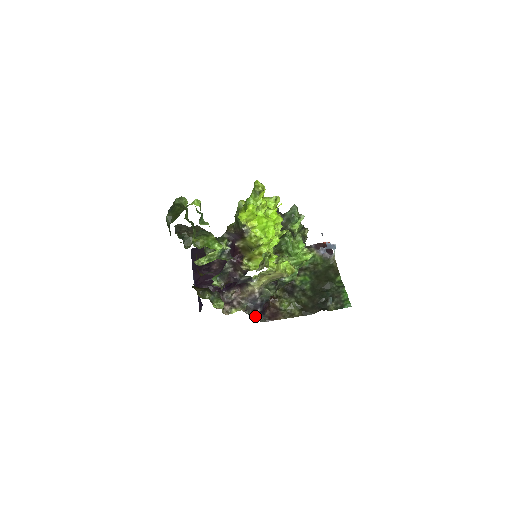
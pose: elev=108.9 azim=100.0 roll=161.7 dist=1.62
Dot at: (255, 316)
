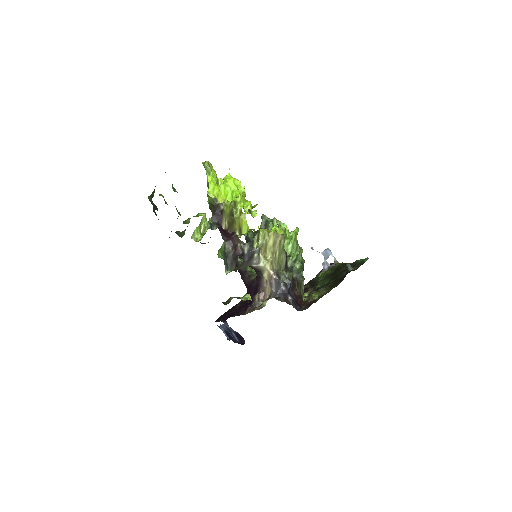
Dot at: occluded
